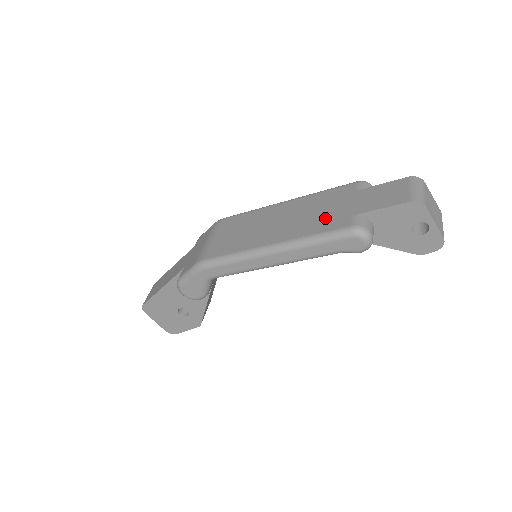
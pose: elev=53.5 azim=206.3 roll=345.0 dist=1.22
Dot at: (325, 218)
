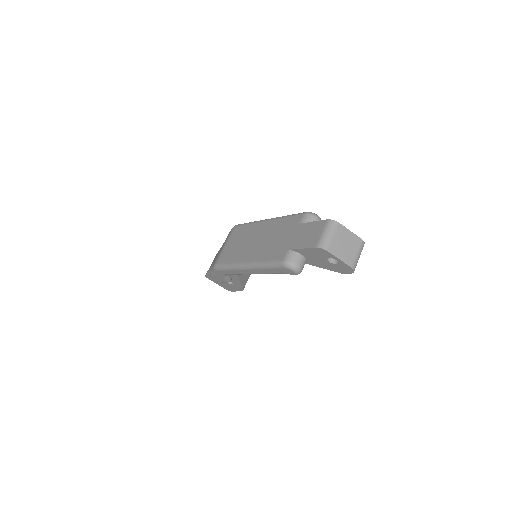
Dot at: (276, 247)
